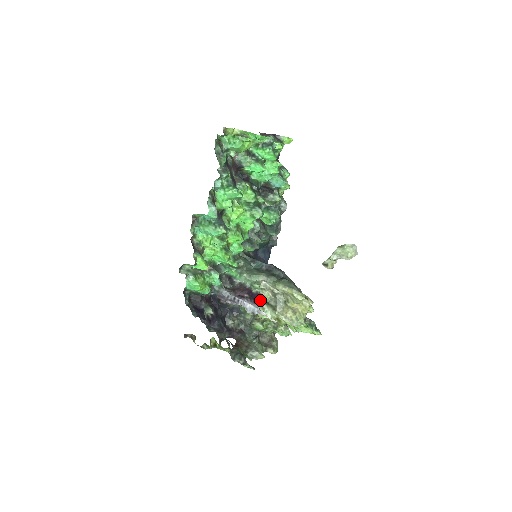
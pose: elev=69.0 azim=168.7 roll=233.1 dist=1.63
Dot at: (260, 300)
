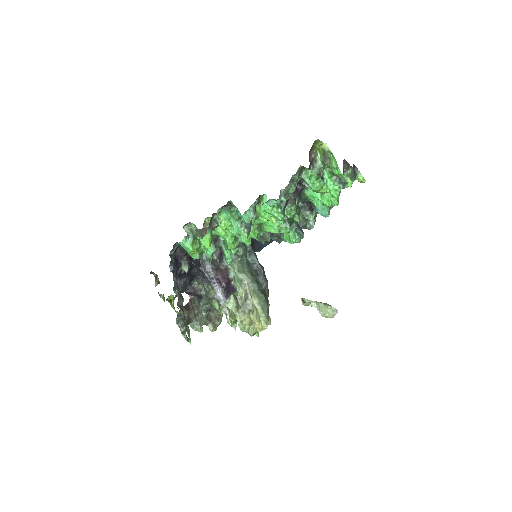
Dot at: occluded
